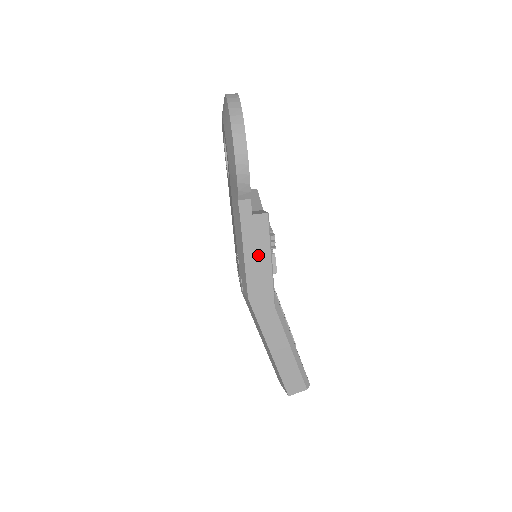
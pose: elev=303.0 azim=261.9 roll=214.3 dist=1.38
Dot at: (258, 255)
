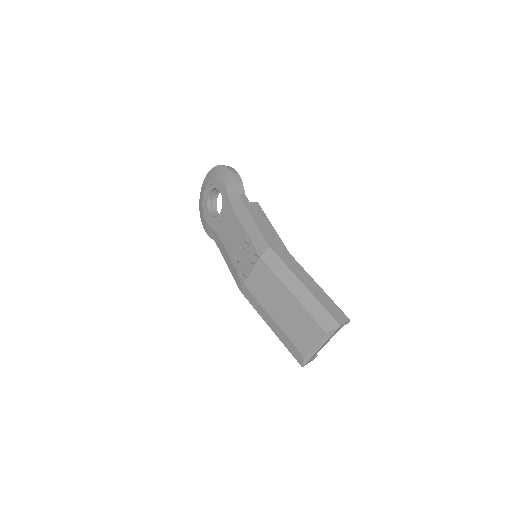
Dot at: (263, 222)
